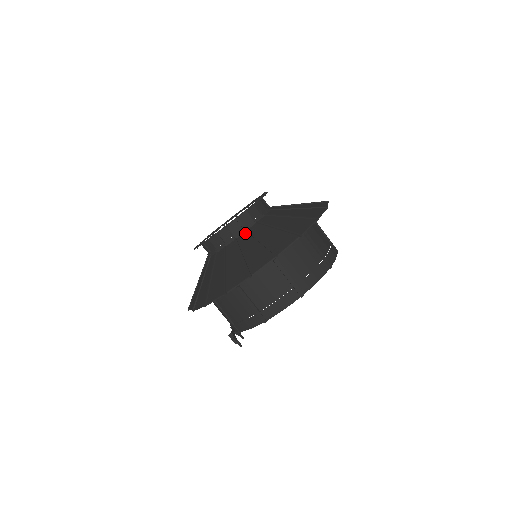
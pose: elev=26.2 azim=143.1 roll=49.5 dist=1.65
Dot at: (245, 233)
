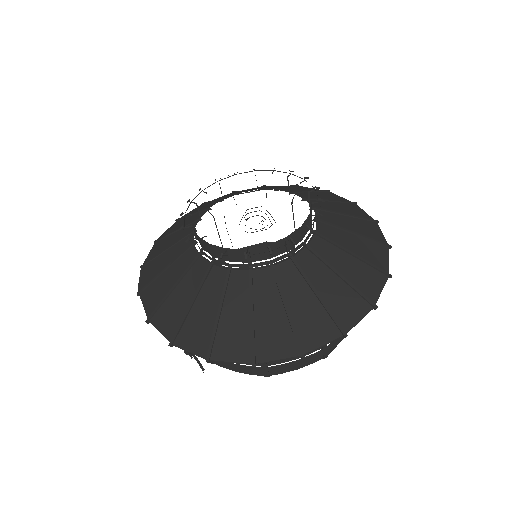
Dot at: (289, 262)
